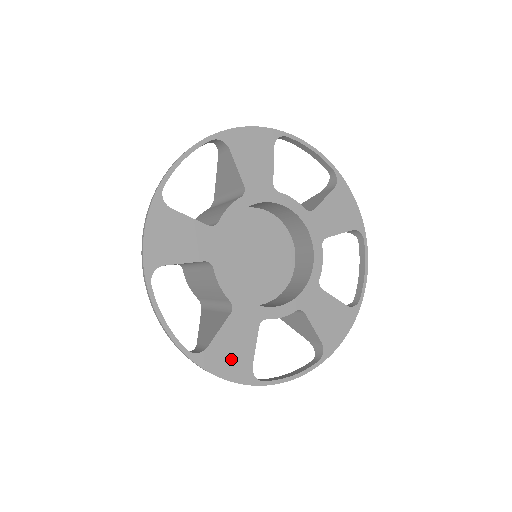
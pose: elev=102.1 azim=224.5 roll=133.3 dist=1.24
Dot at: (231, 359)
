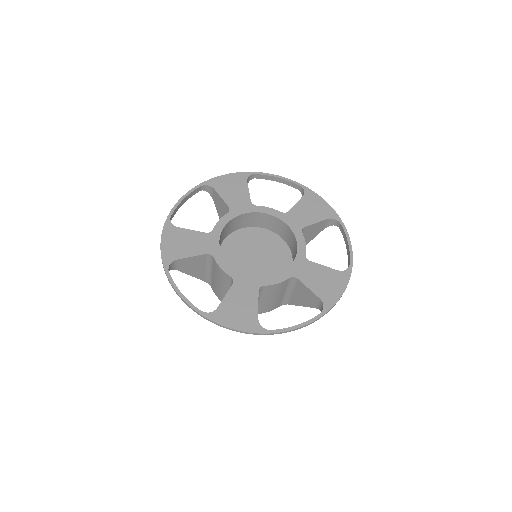
Dot at: (238, 315)
